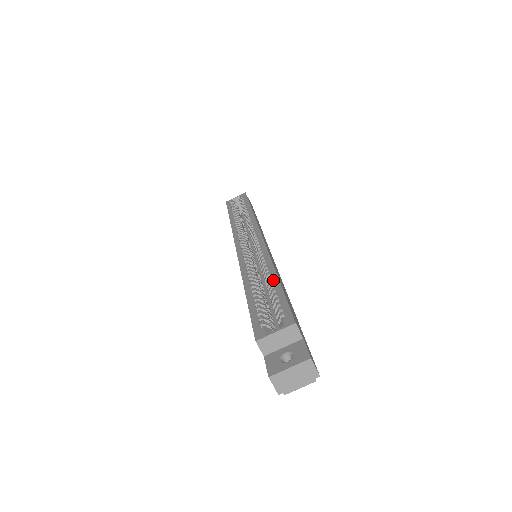
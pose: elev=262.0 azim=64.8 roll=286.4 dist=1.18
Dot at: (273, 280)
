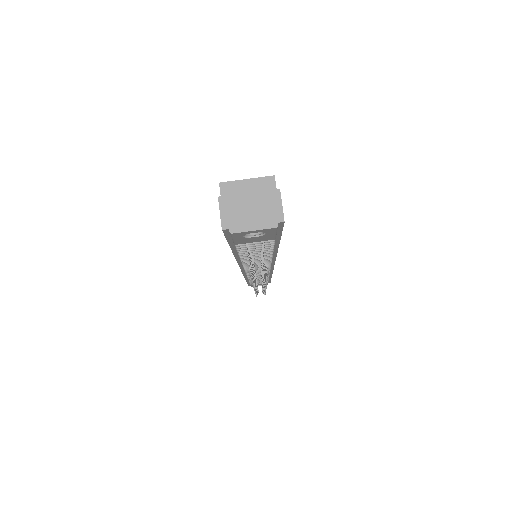
Dot at: occluded
